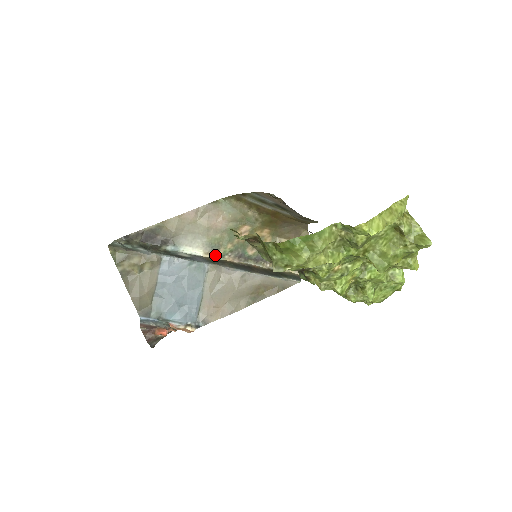
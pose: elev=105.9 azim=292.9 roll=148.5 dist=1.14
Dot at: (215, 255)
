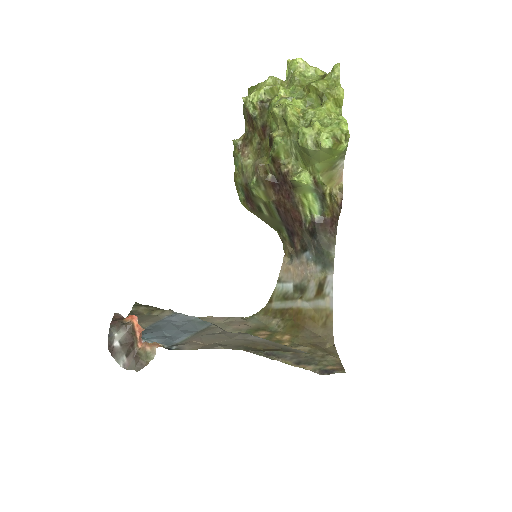
Dot at: occluded
